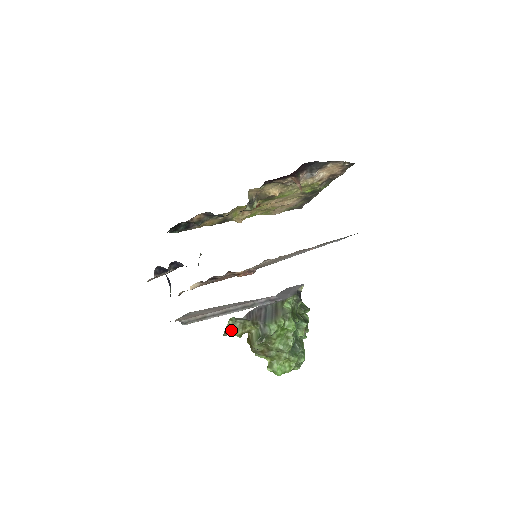
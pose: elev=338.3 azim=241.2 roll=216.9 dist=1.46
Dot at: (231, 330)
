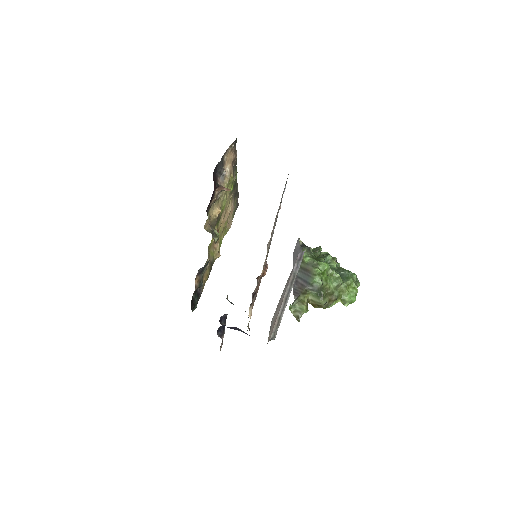
Dot at: (298, 313)
